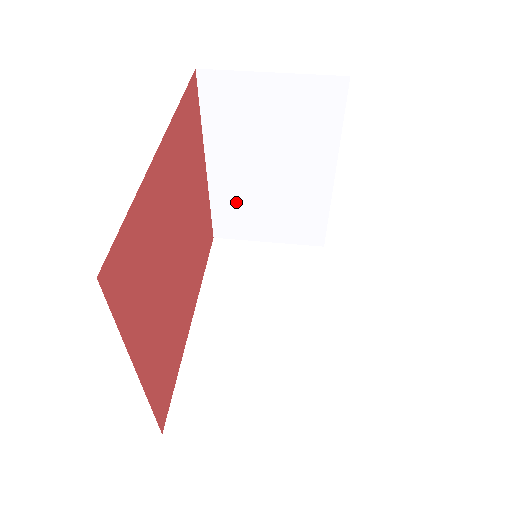
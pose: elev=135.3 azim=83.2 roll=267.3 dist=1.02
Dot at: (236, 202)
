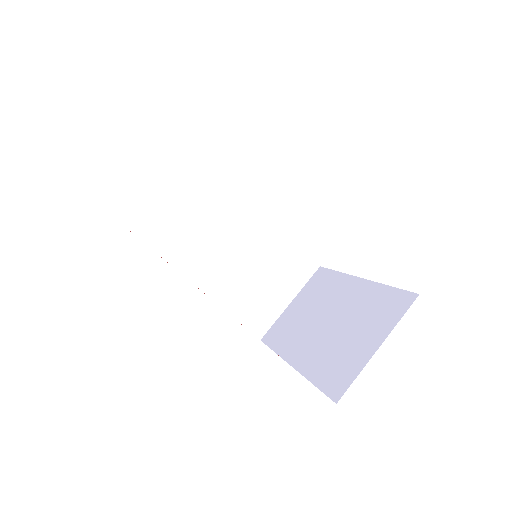
Dot at: occluded
